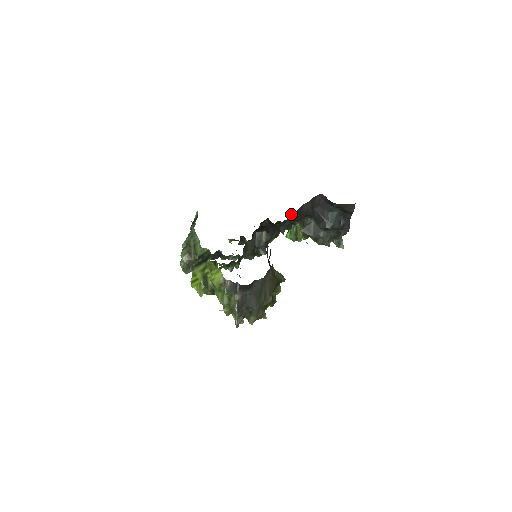
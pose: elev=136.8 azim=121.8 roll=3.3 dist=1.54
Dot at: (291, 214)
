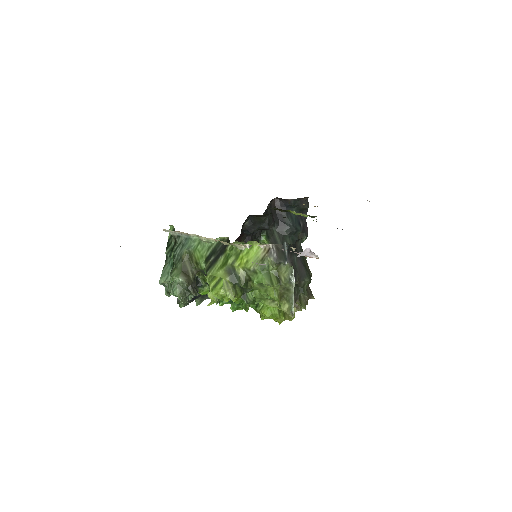
Dot at: (263, 214)
